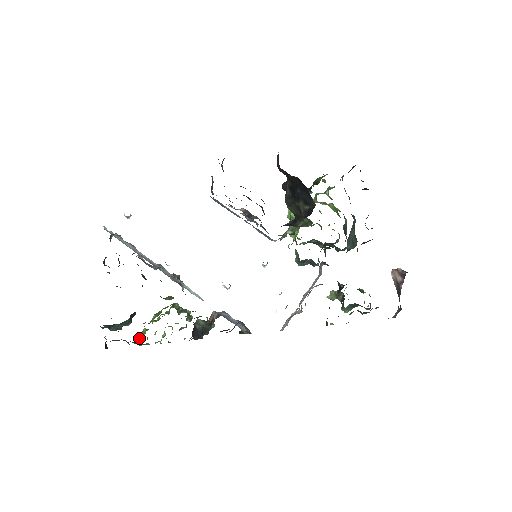
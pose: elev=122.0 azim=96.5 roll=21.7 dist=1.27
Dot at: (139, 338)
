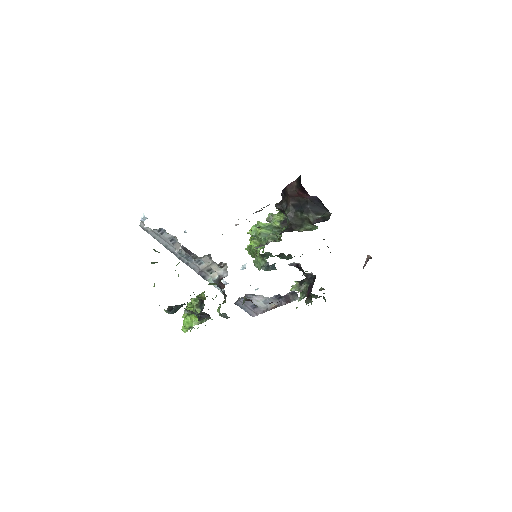
Dot at: (194, 319)
